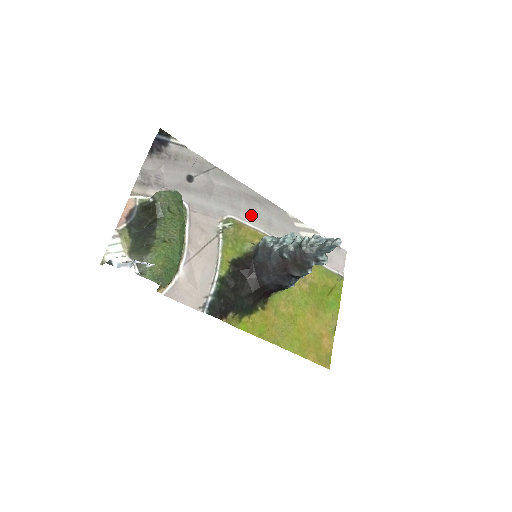
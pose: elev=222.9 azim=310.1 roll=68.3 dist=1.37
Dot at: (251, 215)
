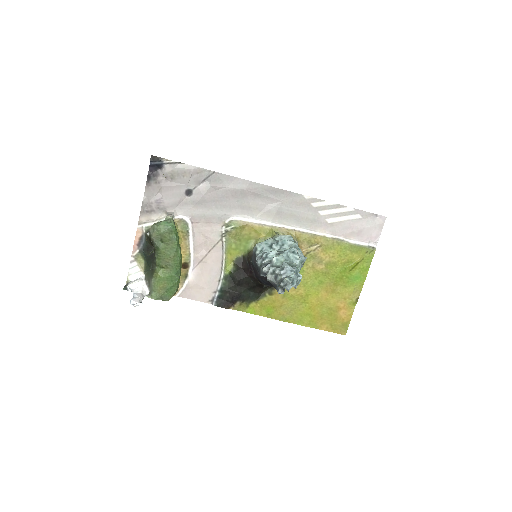
Dot at: (257, 210)
